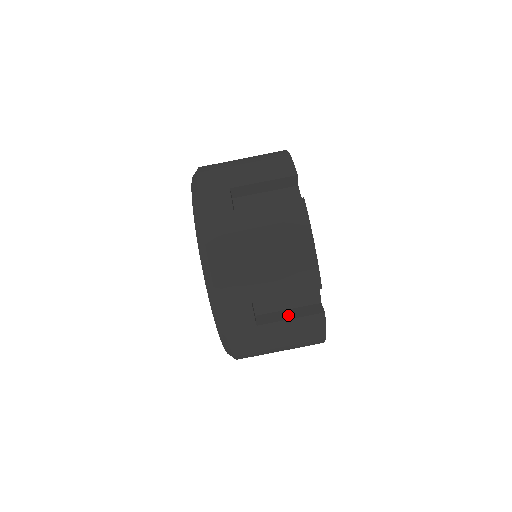
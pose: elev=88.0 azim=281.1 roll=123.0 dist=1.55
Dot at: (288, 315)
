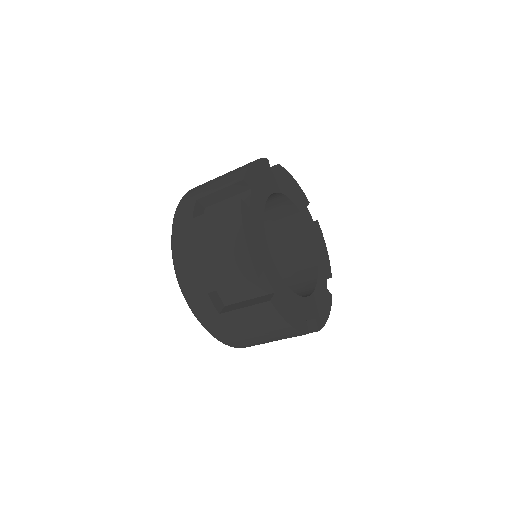
Dot at: occluded
